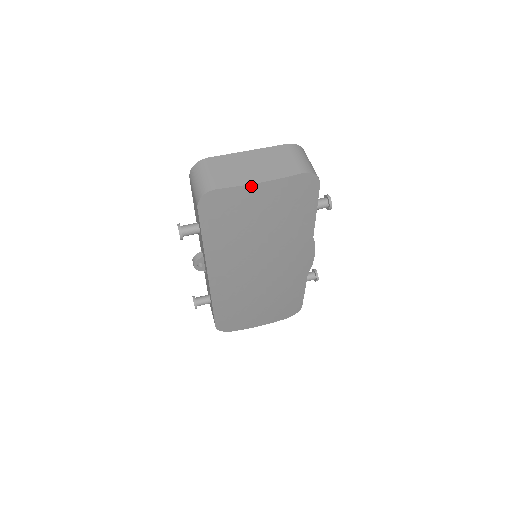
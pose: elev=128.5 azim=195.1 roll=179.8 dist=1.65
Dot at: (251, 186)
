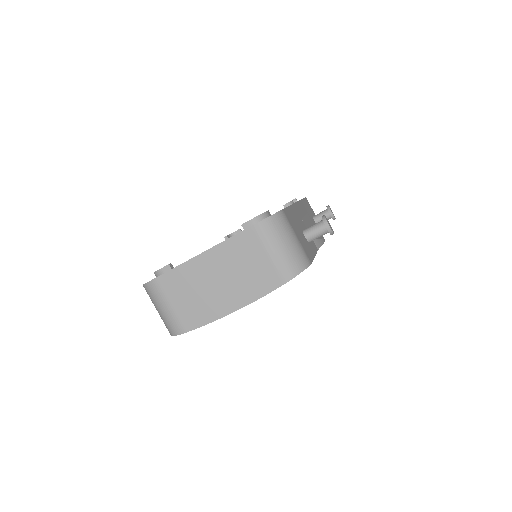
Dot at: (224, 316)
